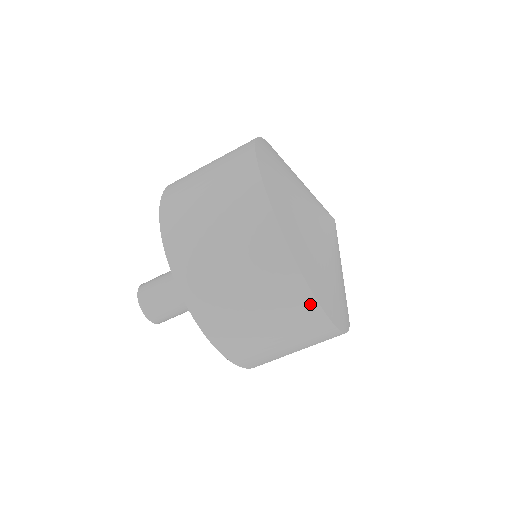
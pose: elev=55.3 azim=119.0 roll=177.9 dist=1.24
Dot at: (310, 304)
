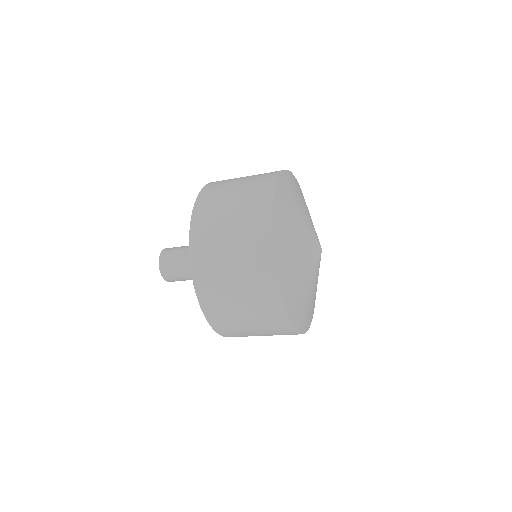
Dot at: occluded
